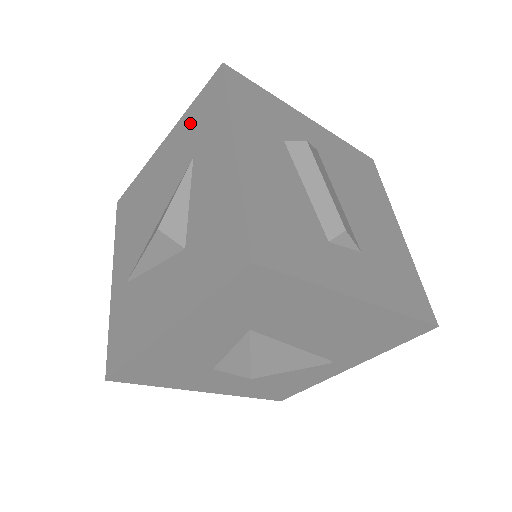
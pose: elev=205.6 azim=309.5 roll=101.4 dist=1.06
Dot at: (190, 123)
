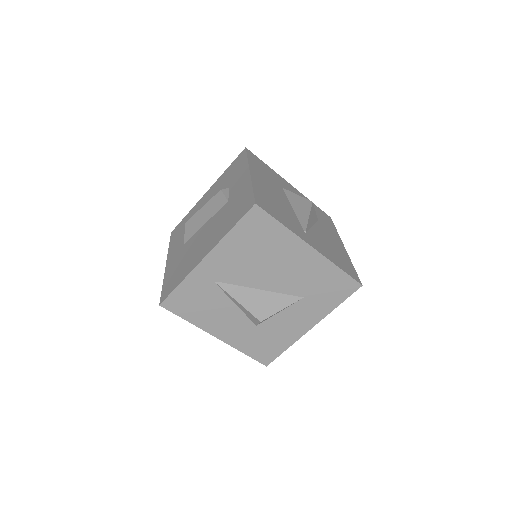
Dot at: (326, 278)
